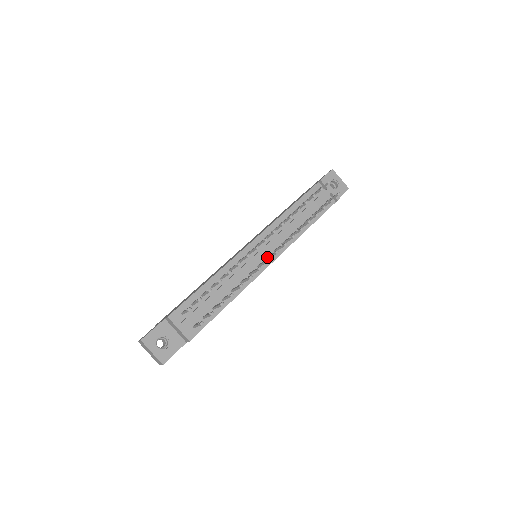
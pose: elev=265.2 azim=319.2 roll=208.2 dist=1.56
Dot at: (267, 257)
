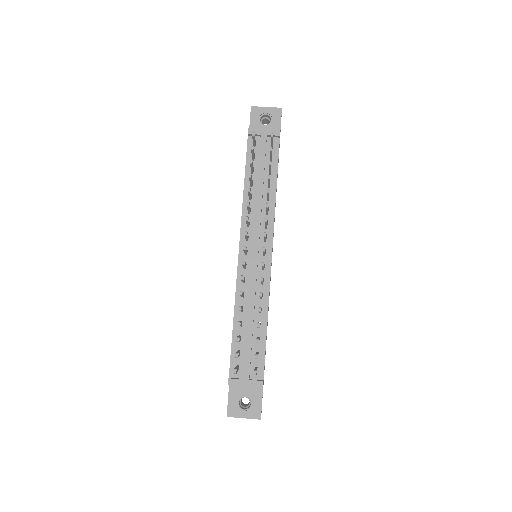
Dot at: (263, 255)
